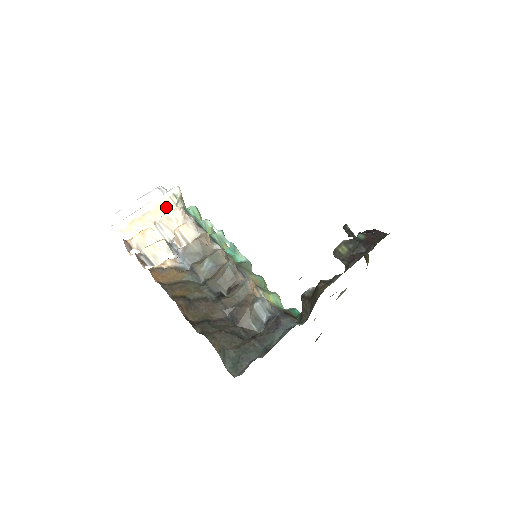
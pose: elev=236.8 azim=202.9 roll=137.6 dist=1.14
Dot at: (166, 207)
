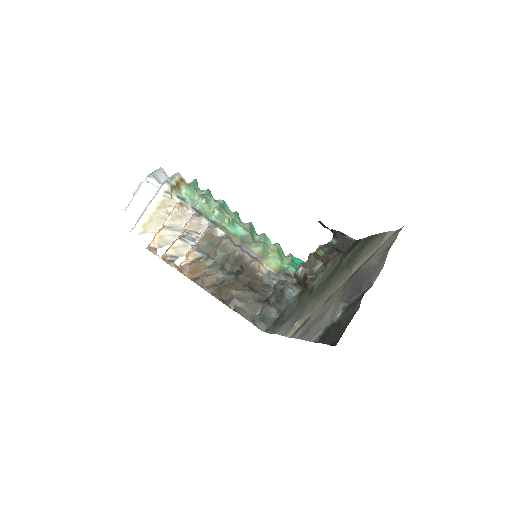
Dot at: (164, 203)
